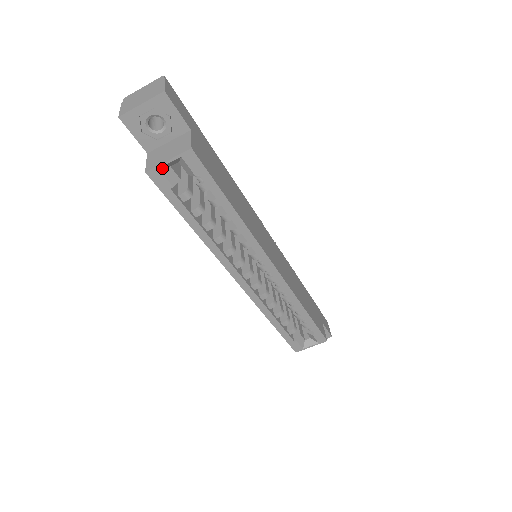
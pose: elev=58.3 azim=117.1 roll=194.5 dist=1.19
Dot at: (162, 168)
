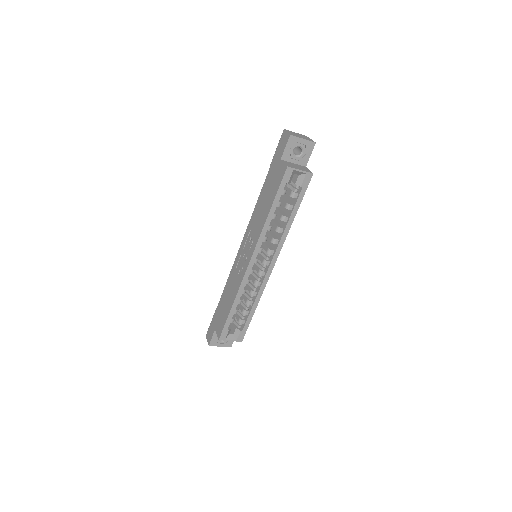
Dot at: (293, 171)
